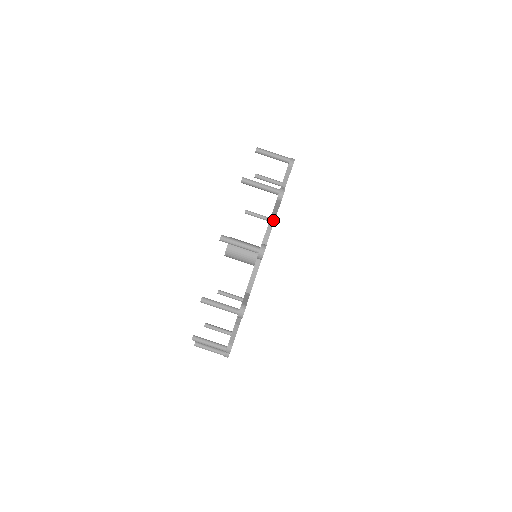
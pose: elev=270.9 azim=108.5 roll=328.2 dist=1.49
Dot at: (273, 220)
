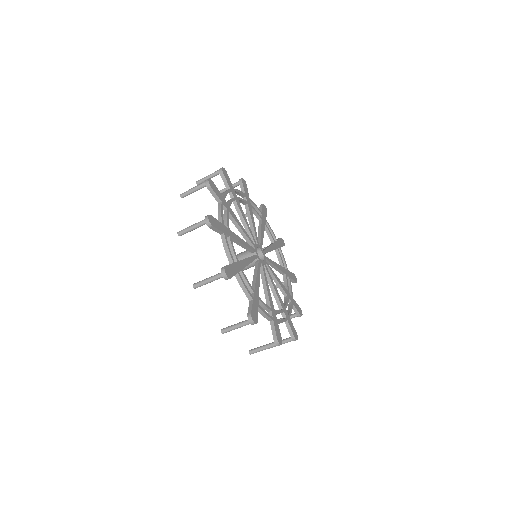
Dot at: (224, 239)
